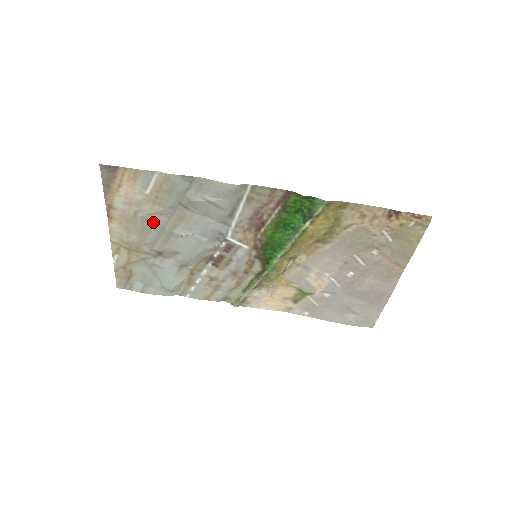
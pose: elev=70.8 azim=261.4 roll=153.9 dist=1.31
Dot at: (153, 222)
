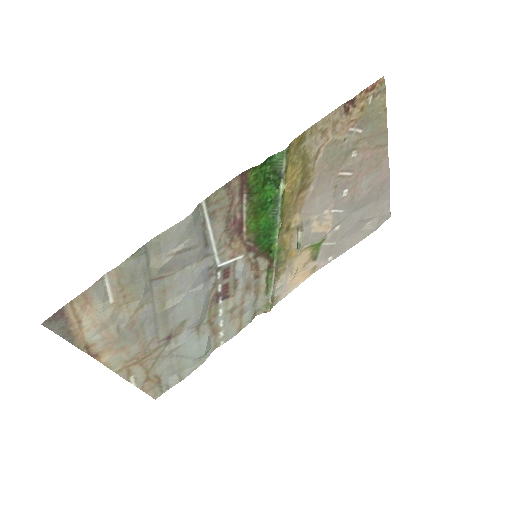
Dot at: (140, 320)
